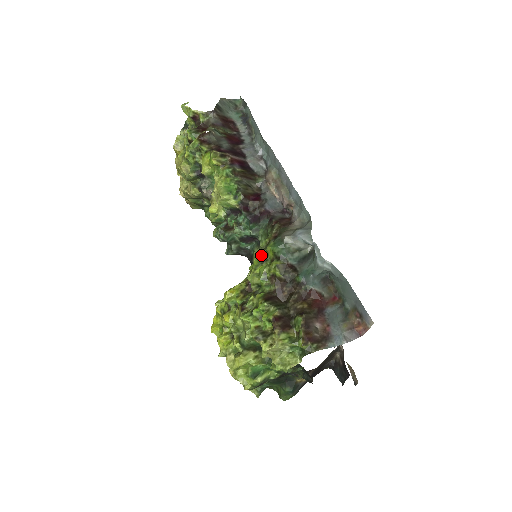
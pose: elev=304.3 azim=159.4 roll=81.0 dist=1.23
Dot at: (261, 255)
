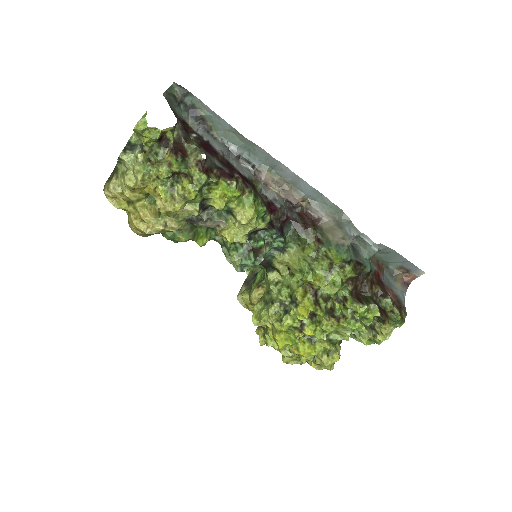
Dot at: (327, 266)
